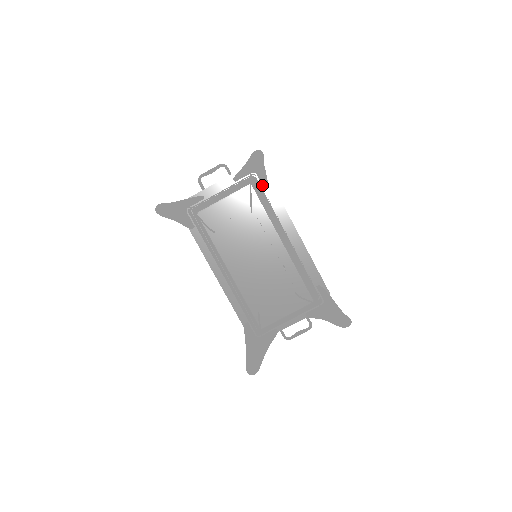
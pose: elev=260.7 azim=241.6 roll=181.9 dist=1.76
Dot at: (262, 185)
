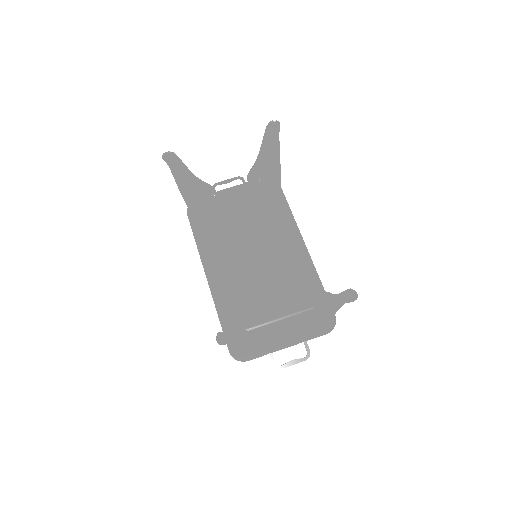
Dot at: (275, 188)
